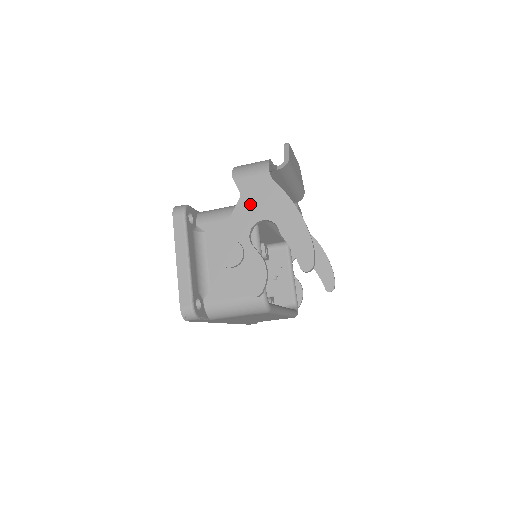
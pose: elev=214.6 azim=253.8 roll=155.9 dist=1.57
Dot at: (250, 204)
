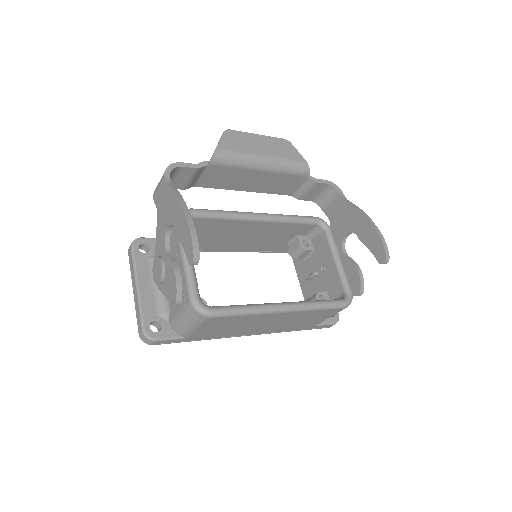
Dot at: (161, 215)
